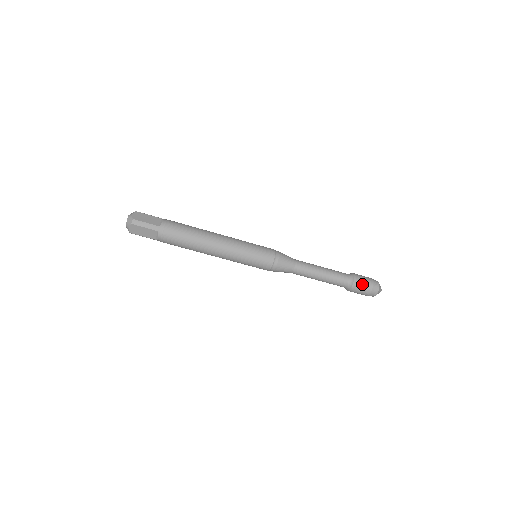
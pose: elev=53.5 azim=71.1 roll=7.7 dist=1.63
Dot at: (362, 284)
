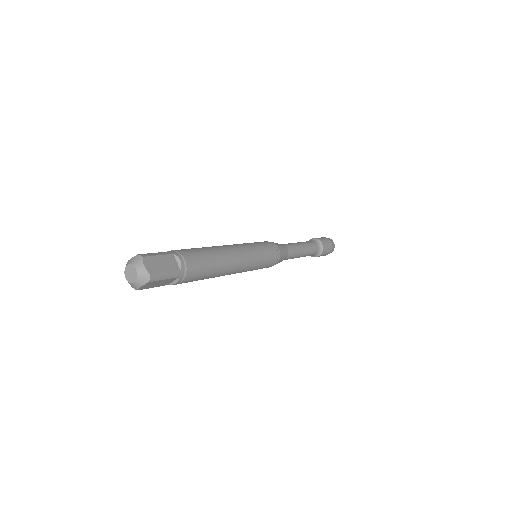
Dot at: occluded
